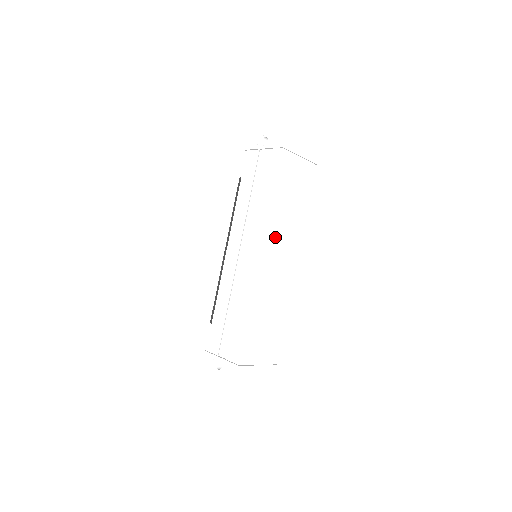
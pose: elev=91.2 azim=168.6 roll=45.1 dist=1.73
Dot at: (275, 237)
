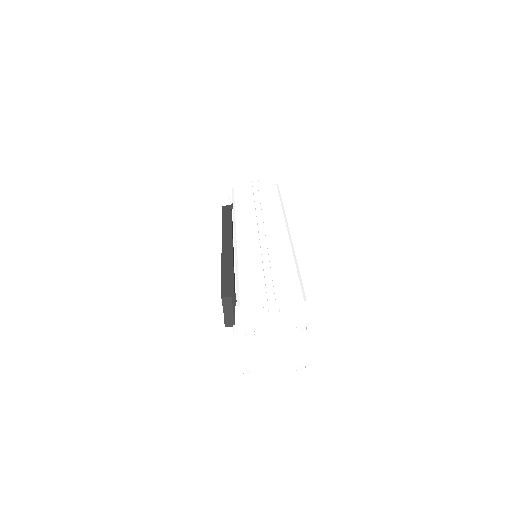
Dot at: occluded
